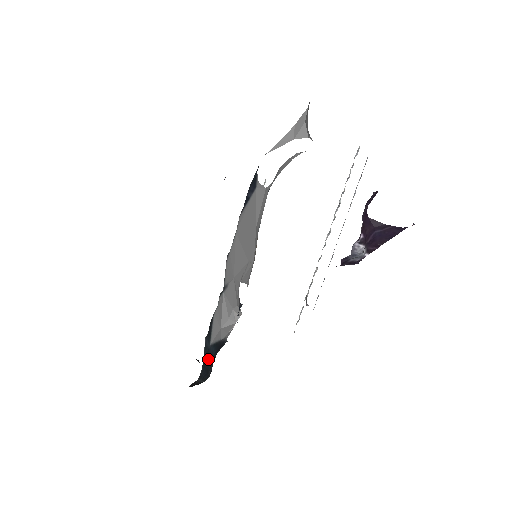
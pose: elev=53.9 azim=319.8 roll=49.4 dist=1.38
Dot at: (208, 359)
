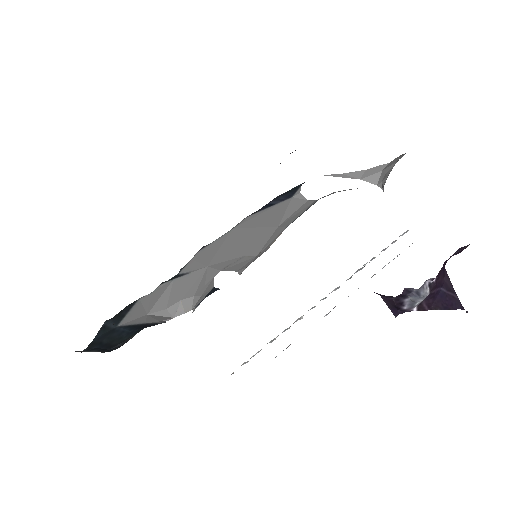
Dot at: (111, 336)
